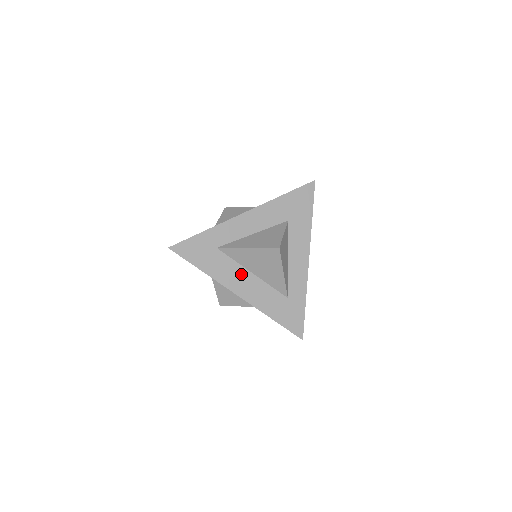
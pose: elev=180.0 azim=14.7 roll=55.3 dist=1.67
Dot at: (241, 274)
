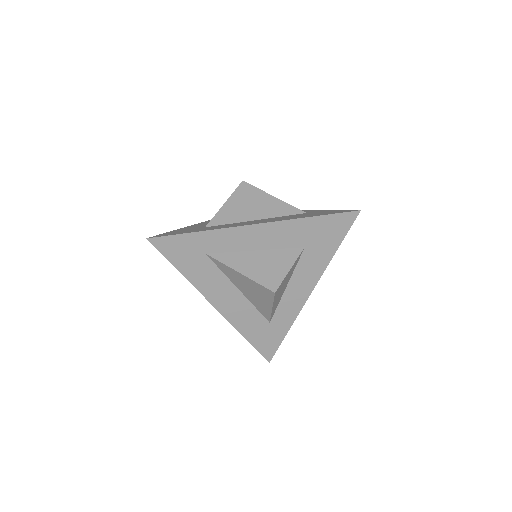
Dot at: (225, 287)
